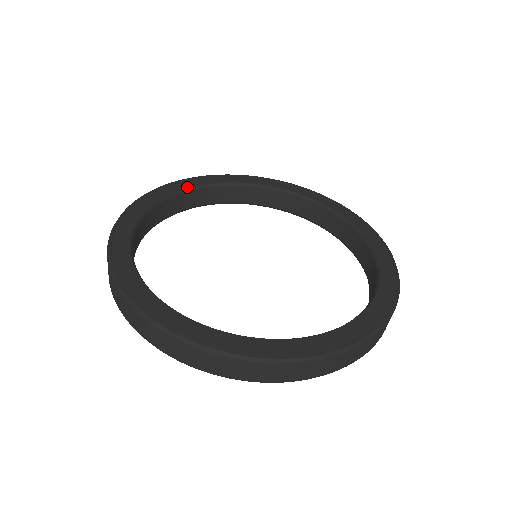
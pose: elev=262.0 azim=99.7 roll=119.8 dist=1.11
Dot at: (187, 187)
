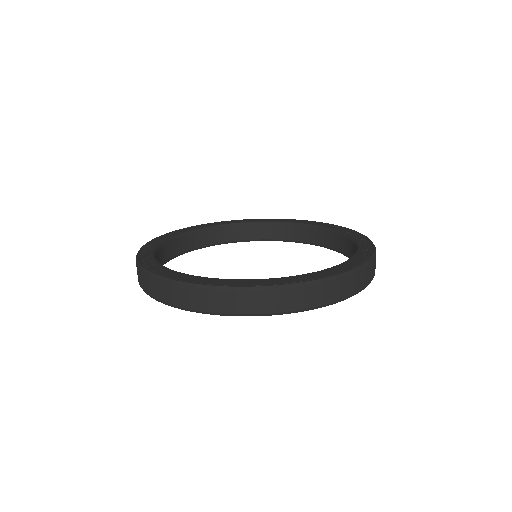
Dot at: (188, 231)
